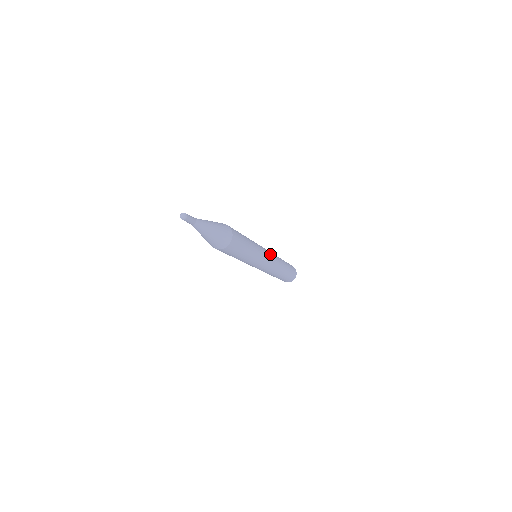
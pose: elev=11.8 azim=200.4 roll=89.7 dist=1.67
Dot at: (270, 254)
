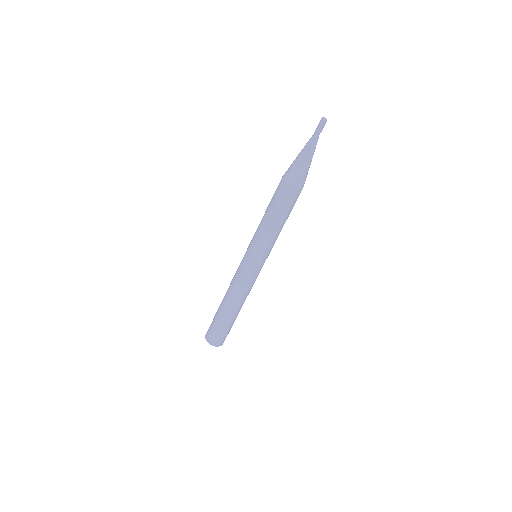
Dot at: occluded
